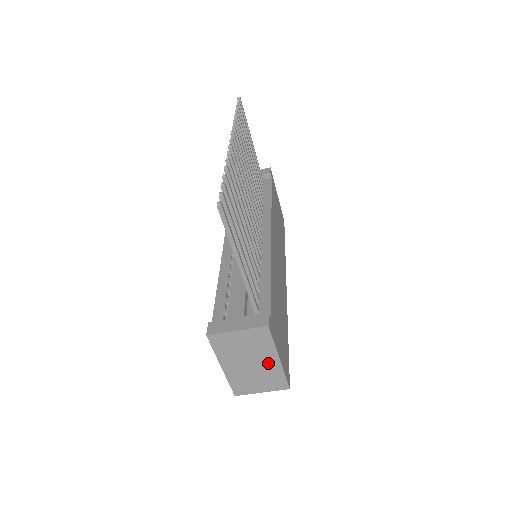
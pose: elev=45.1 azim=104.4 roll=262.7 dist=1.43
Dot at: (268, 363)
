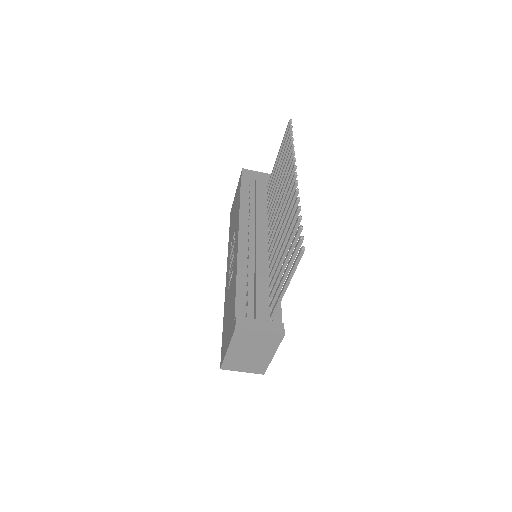
Dot at: (263, 356)
